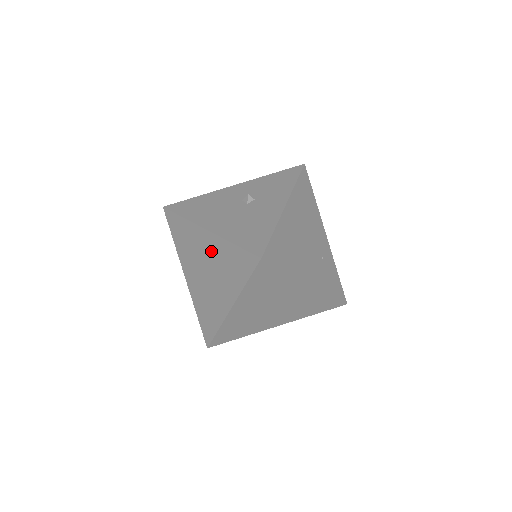
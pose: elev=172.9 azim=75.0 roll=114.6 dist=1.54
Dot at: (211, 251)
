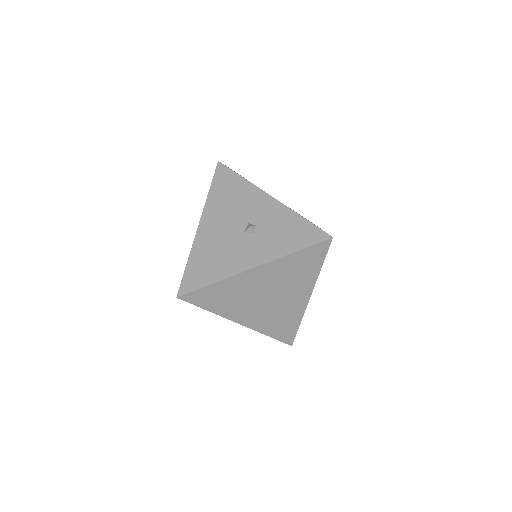
Dot at: occluded
